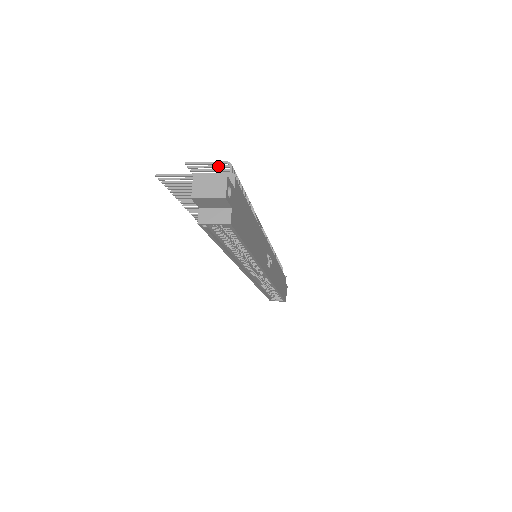
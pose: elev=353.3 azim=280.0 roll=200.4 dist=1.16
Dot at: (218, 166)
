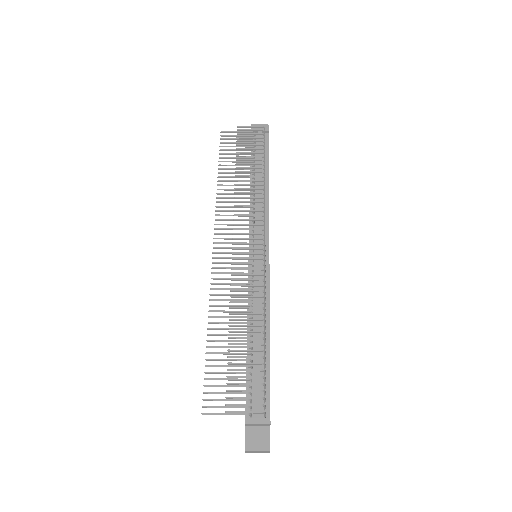
Dot at: occluded
